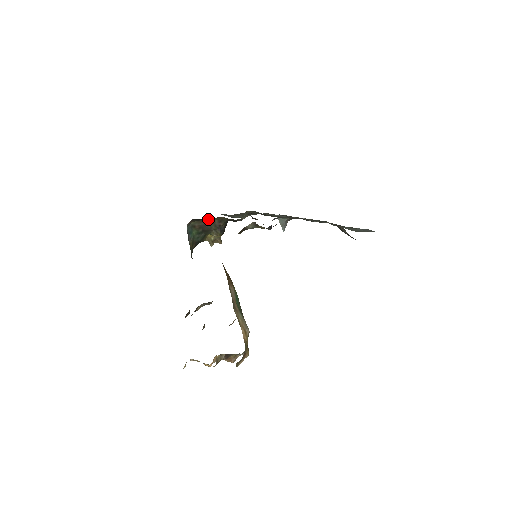
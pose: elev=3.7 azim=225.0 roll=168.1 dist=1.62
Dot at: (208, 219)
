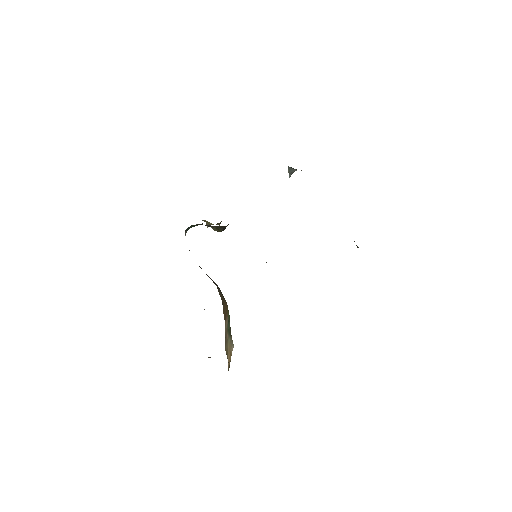
Dot at: occluded
